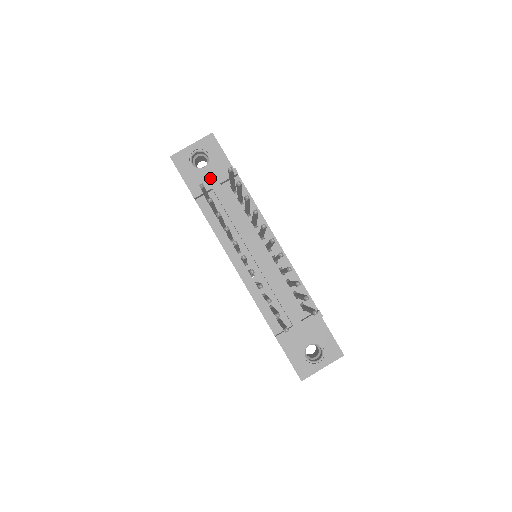
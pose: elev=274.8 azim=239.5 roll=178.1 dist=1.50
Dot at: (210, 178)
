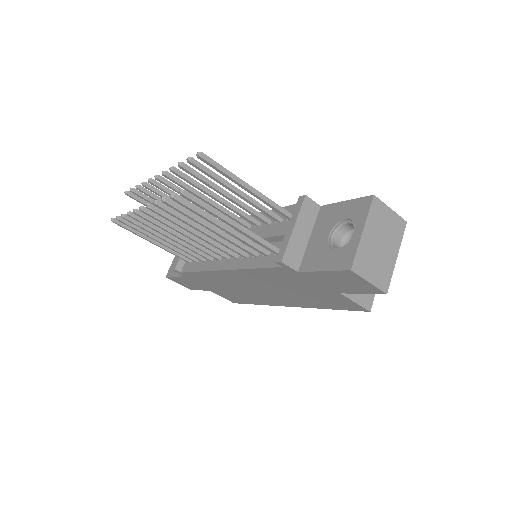
Dot at: occluded
